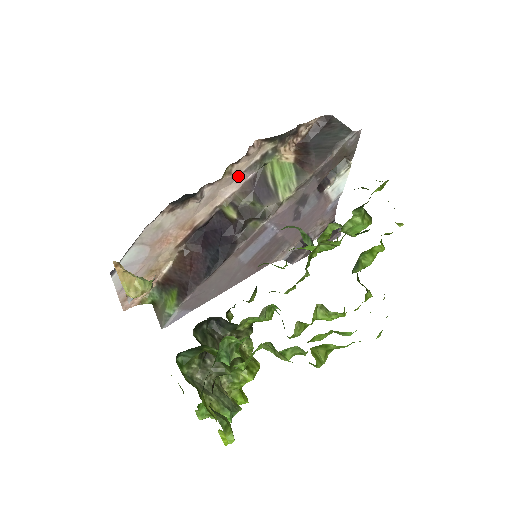
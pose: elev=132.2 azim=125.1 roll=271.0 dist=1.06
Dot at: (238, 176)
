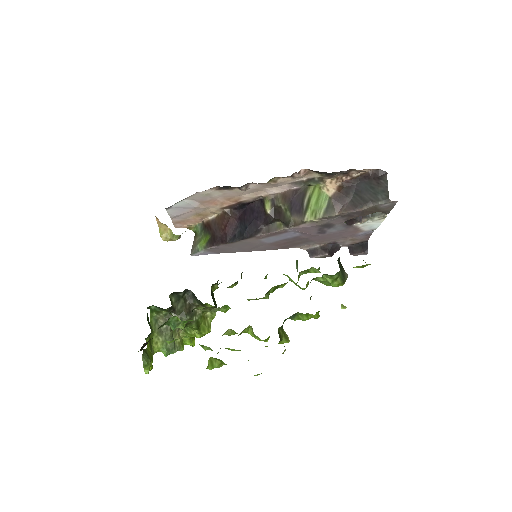
Dot at: (284, 184)
